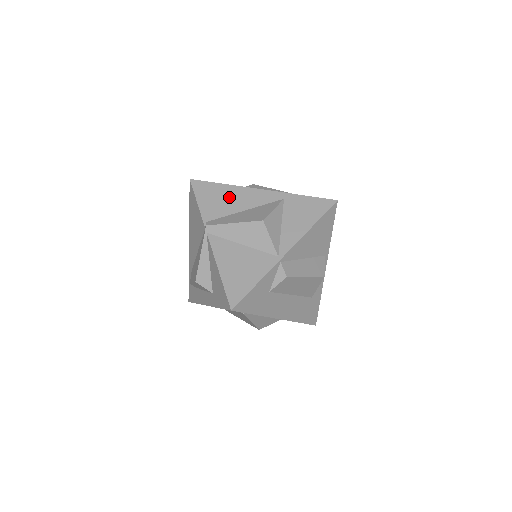
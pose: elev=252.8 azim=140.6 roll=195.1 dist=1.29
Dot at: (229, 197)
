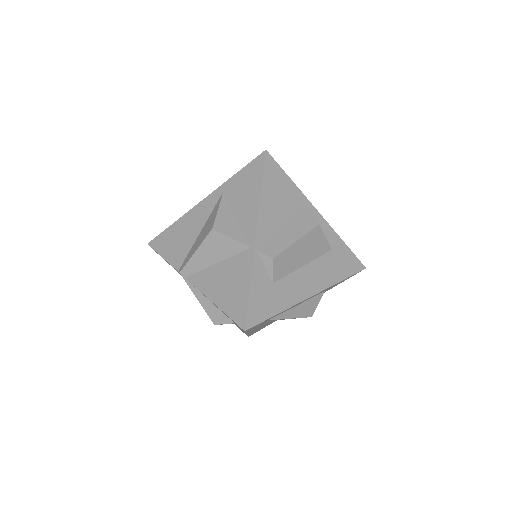
Dot at: (183, 231)
